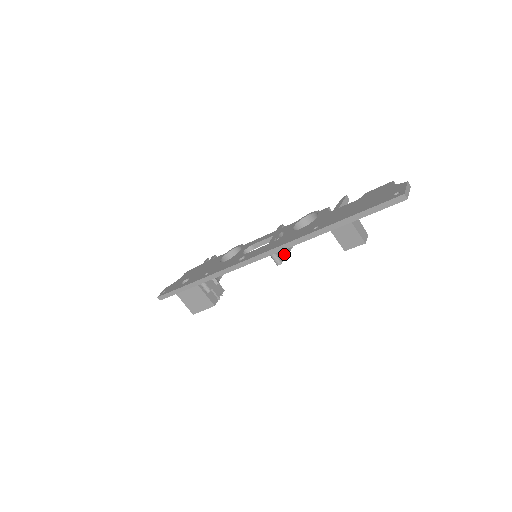
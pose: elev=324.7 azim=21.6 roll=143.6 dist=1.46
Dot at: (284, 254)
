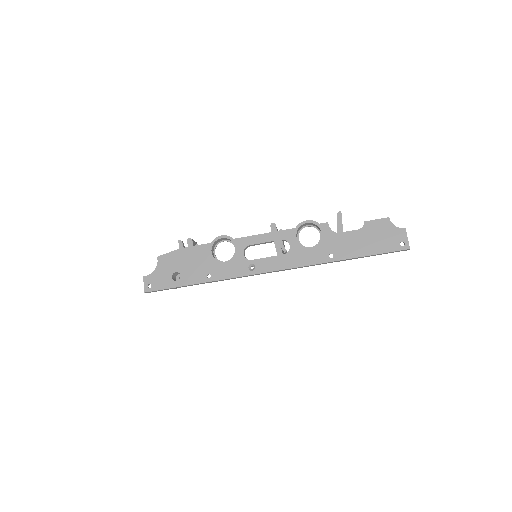
Dot at: occluded
